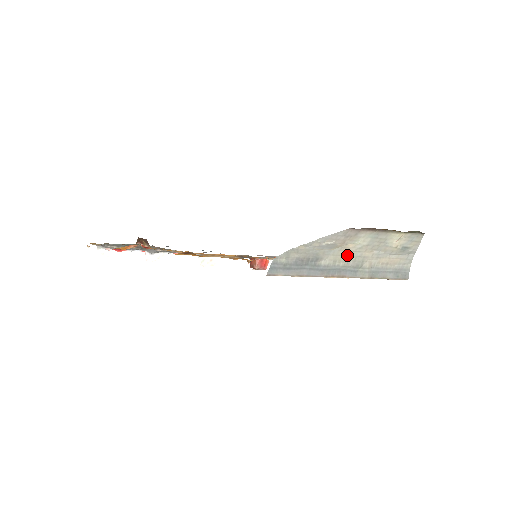
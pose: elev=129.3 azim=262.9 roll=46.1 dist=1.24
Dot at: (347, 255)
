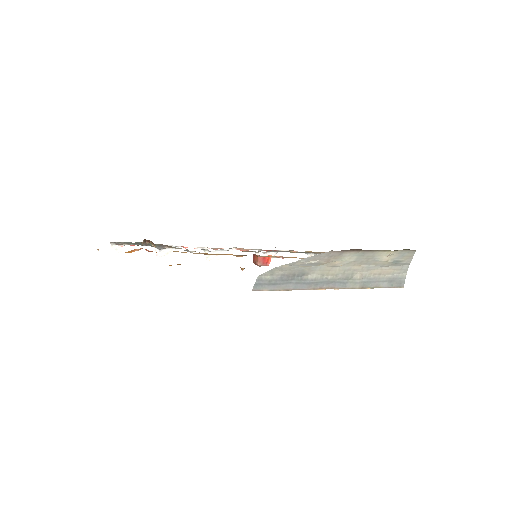
Dot at: (335, 269)
